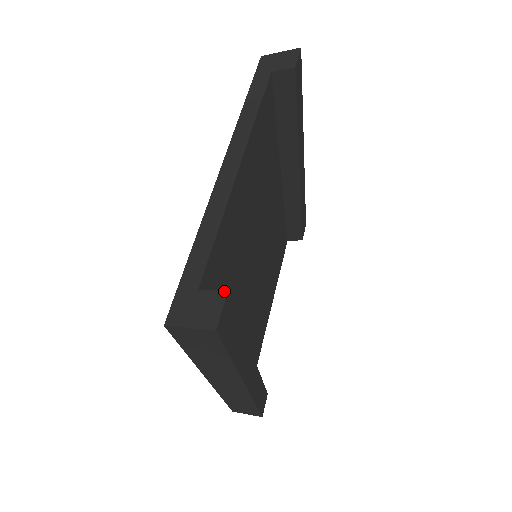
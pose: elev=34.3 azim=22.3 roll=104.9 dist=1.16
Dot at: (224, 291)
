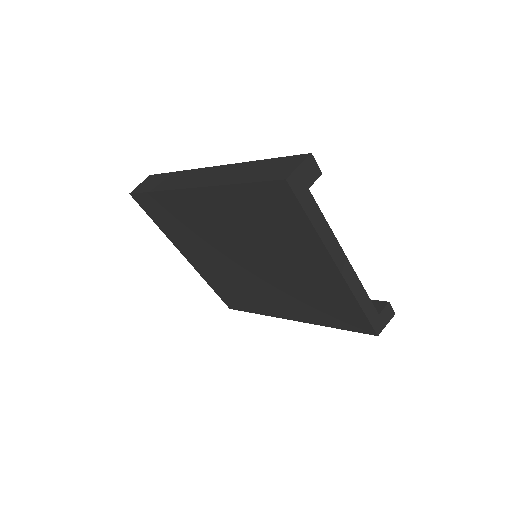
Dot at: (388, 303)
